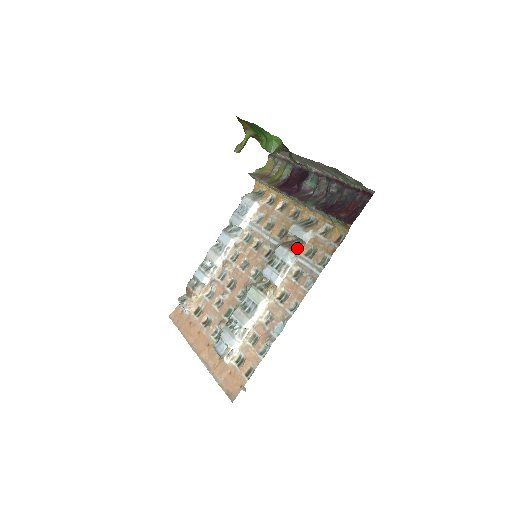
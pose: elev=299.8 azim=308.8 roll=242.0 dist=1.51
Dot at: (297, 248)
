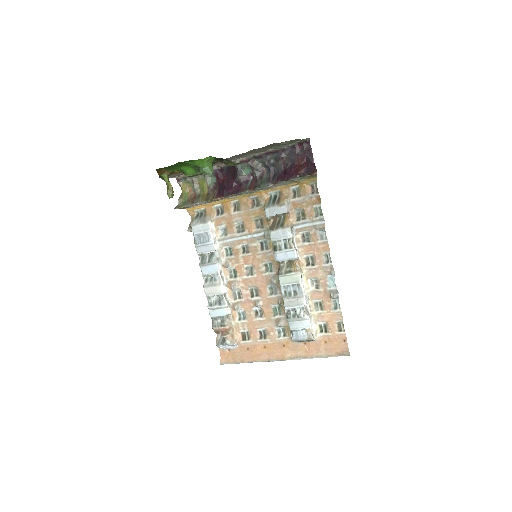
Dot at: (286, 222)
